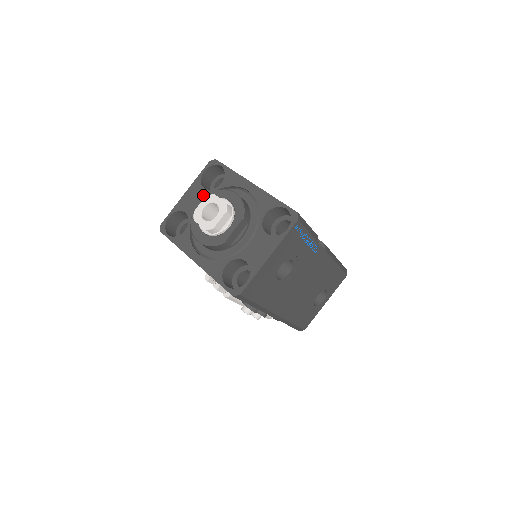
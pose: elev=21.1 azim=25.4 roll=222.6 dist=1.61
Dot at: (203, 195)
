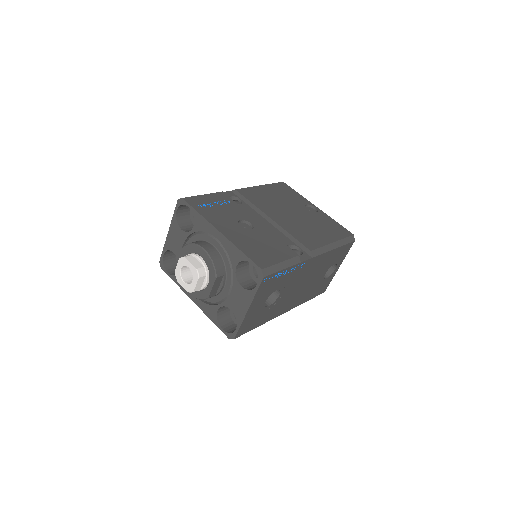
Dot at: (182, 237)
